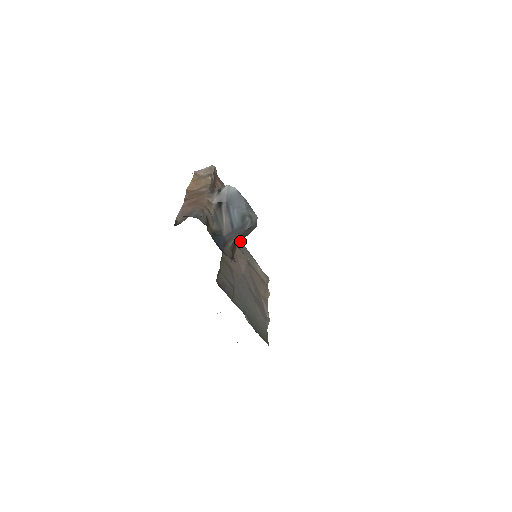
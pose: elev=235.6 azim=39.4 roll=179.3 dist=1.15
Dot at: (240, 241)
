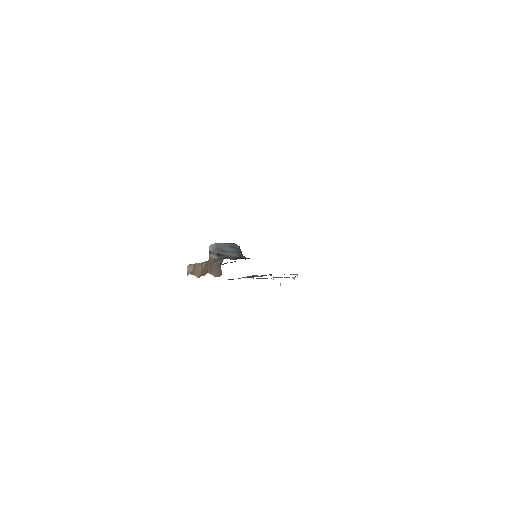
Dot at: occluded
